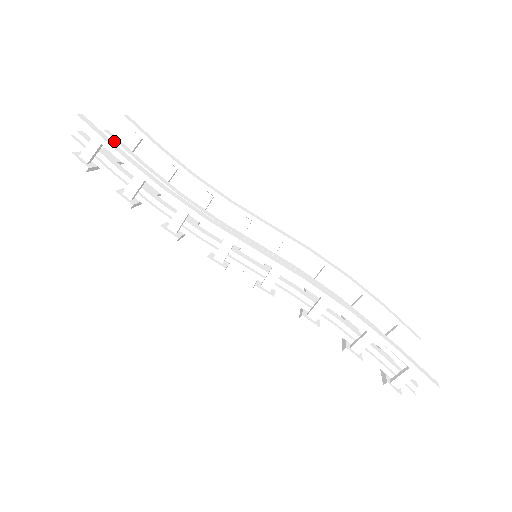
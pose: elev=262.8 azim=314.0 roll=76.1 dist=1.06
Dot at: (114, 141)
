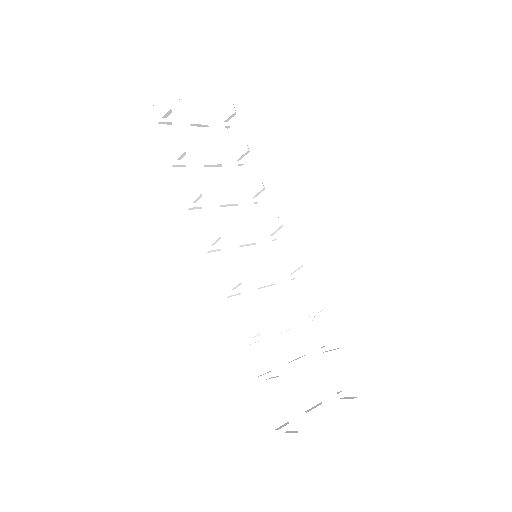
Dot at: (211, 106)
